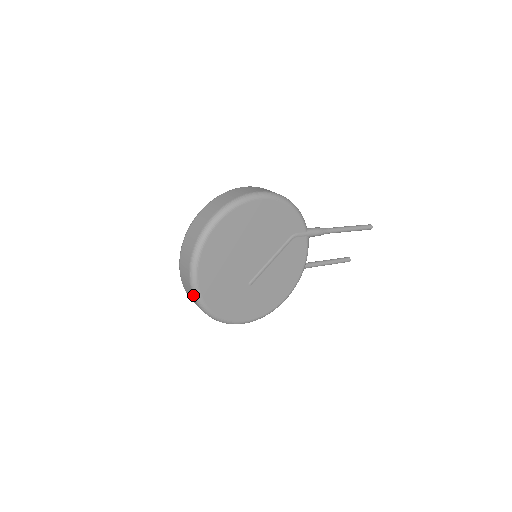
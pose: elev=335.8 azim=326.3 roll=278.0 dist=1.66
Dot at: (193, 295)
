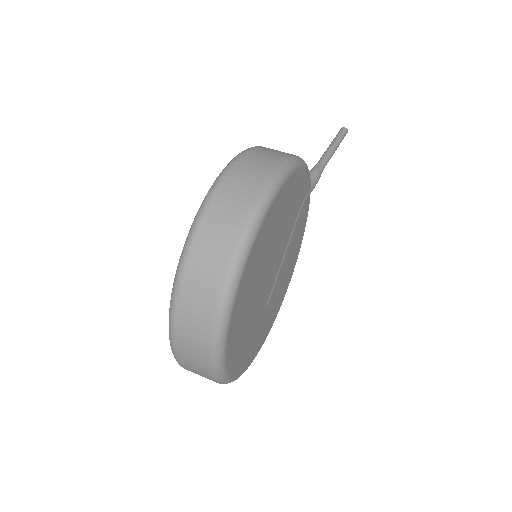
Dot at: (215, 381)
